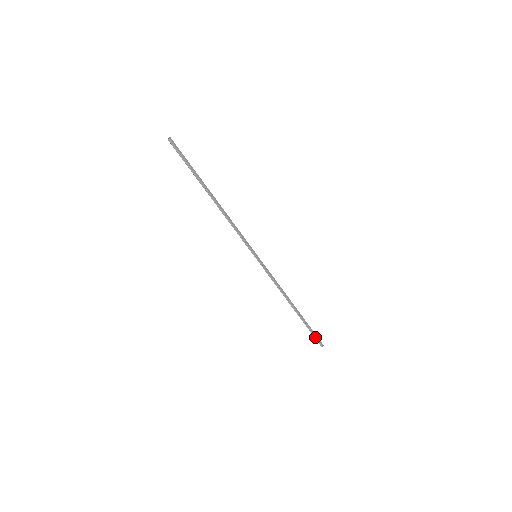
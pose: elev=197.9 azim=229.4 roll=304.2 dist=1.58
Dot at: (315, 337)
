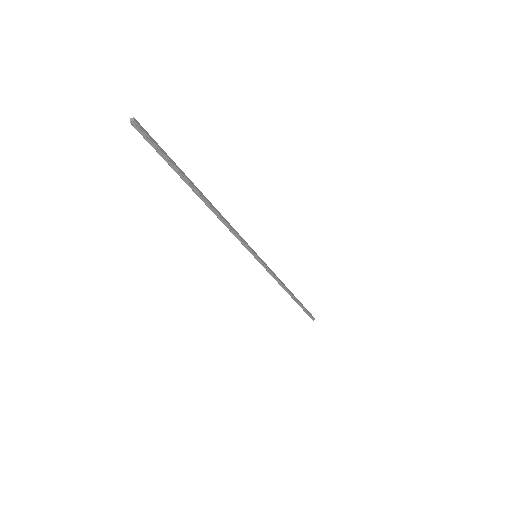
Dot at: (308, 315)
